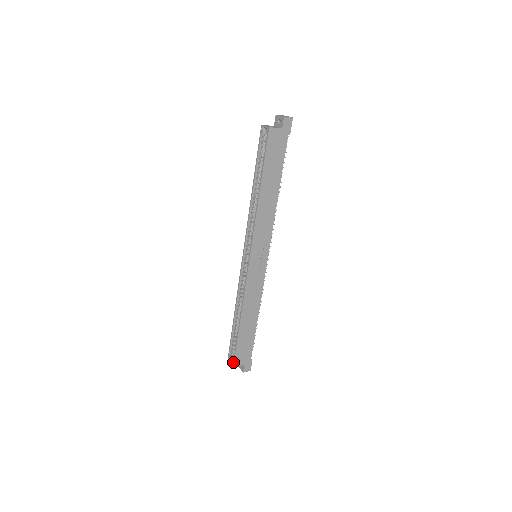
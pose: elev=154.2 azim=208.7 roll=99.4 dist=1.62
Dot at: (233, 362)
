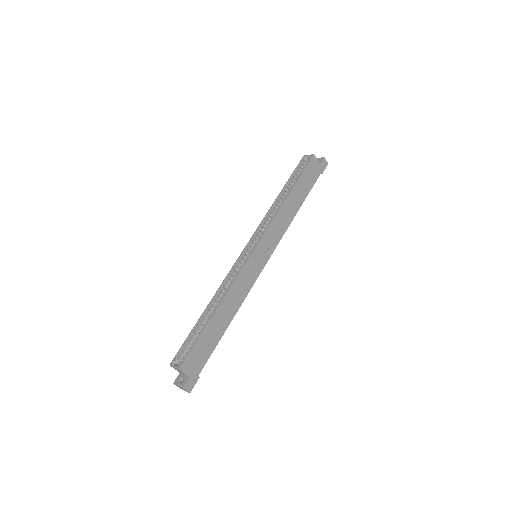
Dot at: (182, 362)
